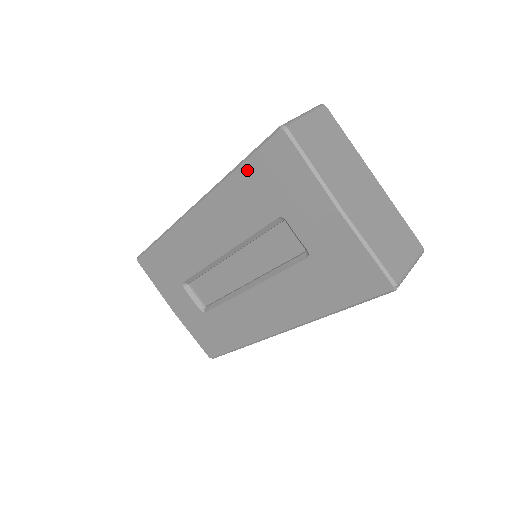
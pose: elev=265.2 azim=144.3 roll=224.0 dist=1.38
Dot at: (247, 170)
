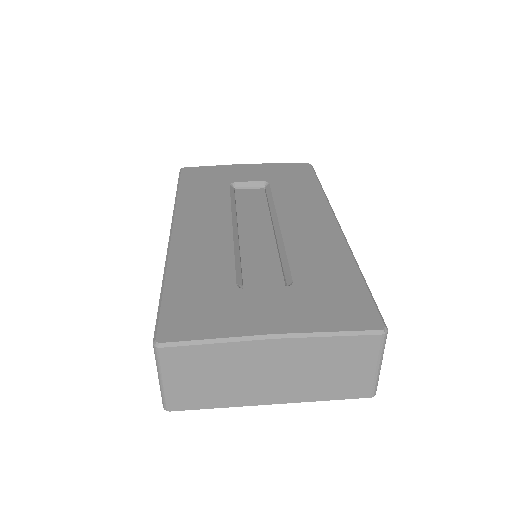
Dot at: (185, 187)
